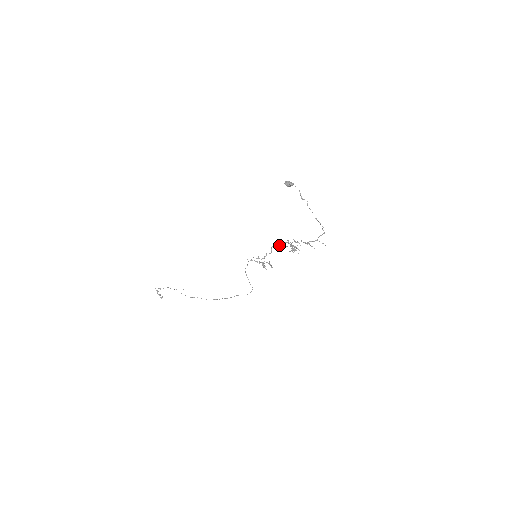
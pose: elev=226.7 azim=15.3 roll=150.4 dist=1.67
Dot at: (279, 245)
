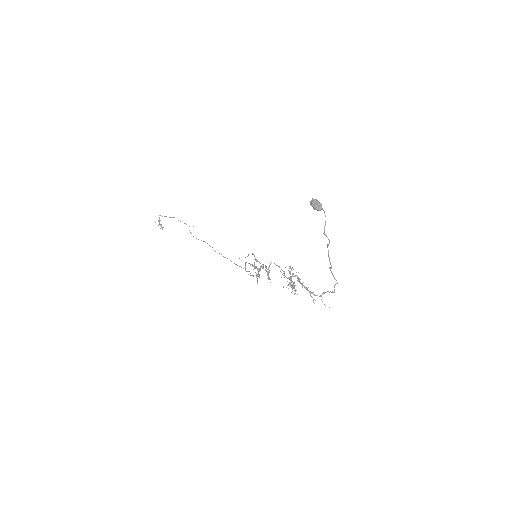
Dot at: (279, 267)
